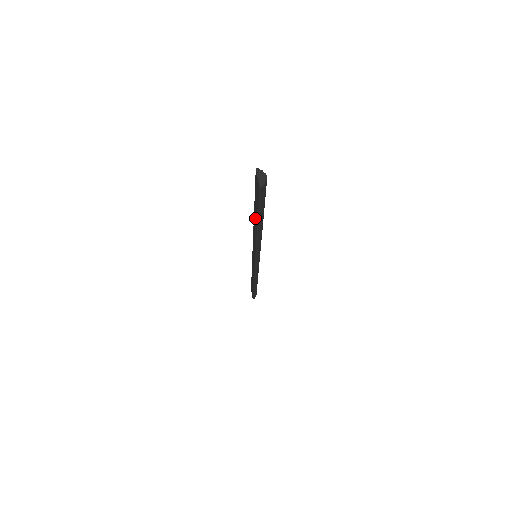
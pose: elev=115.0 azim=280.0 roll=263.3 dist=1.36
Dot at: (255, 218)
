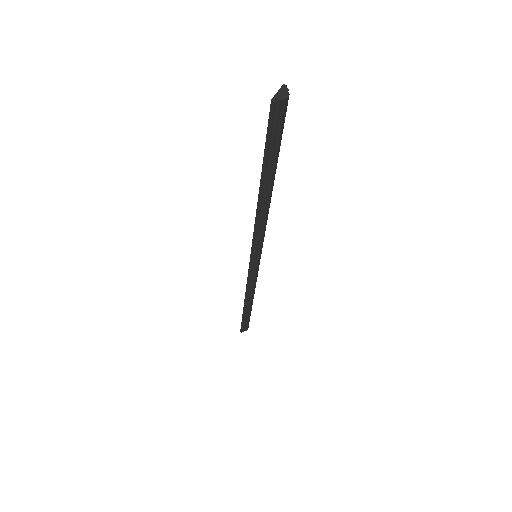
Dot at: occluded
